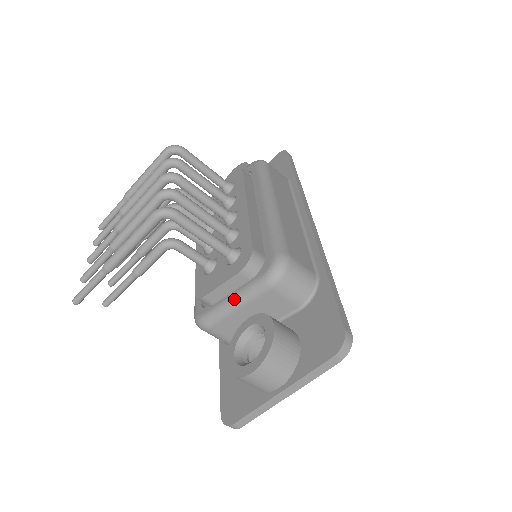
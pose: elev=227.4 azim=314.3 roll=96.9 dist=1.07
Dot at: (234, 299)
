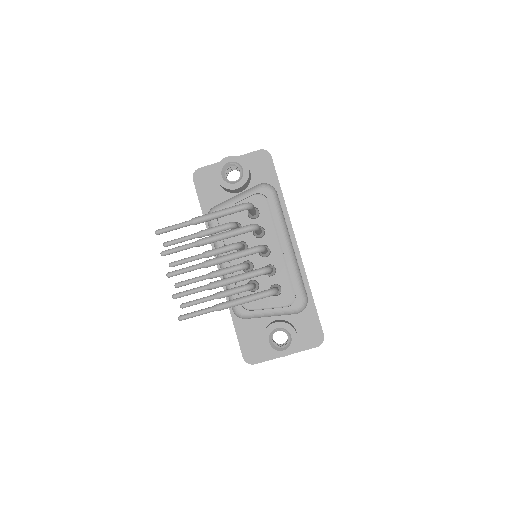
Dot at: (272, 314)
